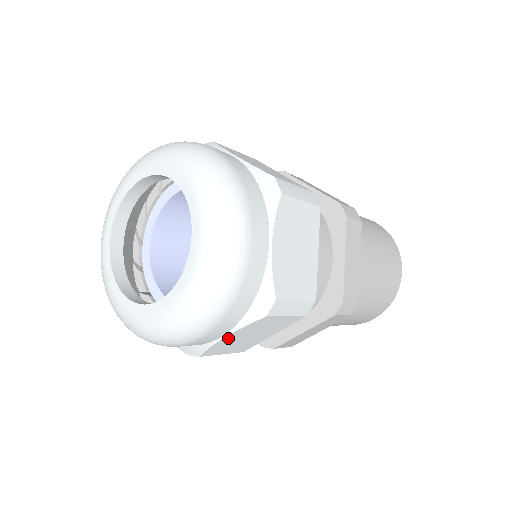
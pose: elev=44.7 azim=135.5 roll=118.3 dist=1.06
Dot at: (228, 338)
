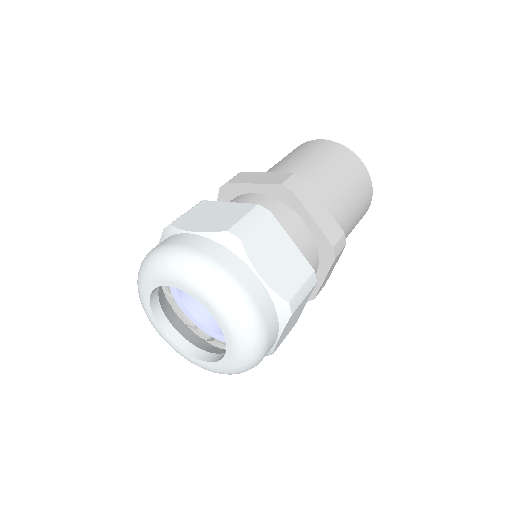
Dot at: (280, 338)
